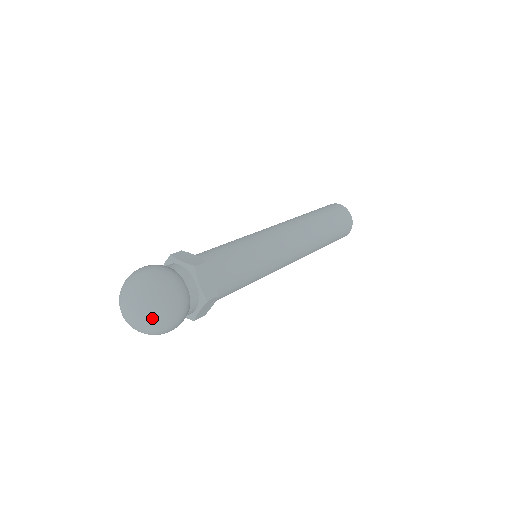
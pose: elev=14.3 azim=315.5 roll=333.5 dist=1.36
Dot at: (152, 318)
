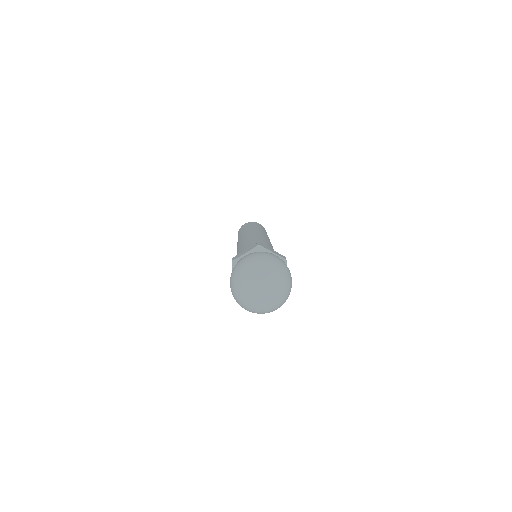
Dot at: (282, 298)
